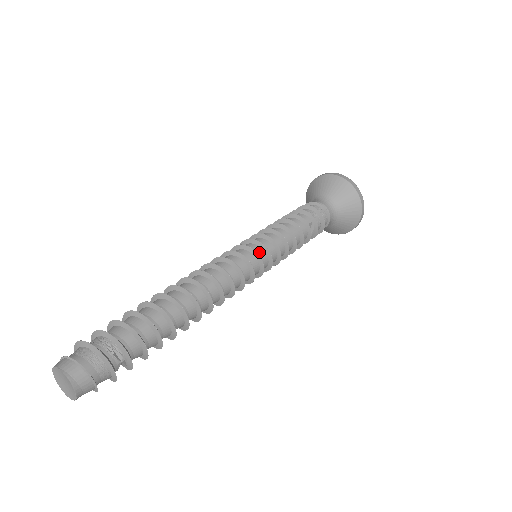
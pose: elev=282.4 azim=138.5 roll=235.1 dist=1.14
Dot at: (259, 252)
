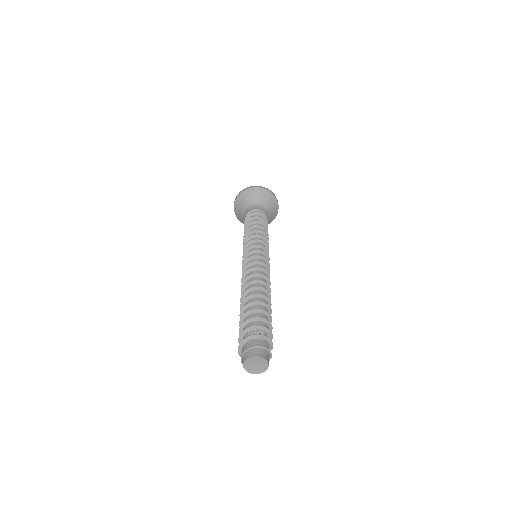
Dot at: occluded
